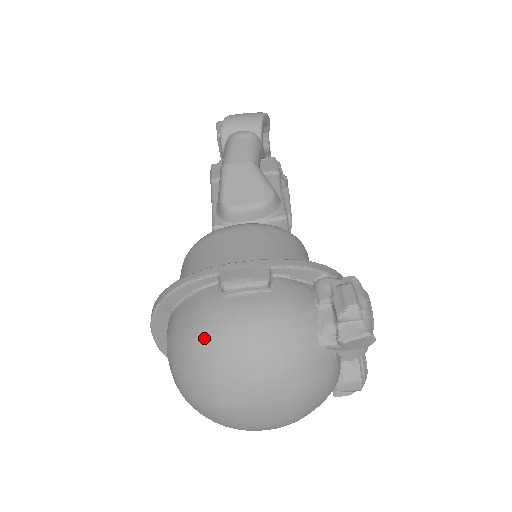
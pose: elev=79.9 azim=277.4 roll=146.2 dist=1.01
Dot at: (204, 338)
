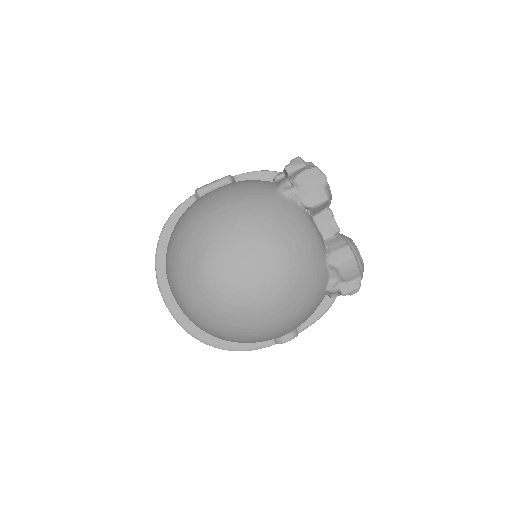
Dot at: (184, 219)
